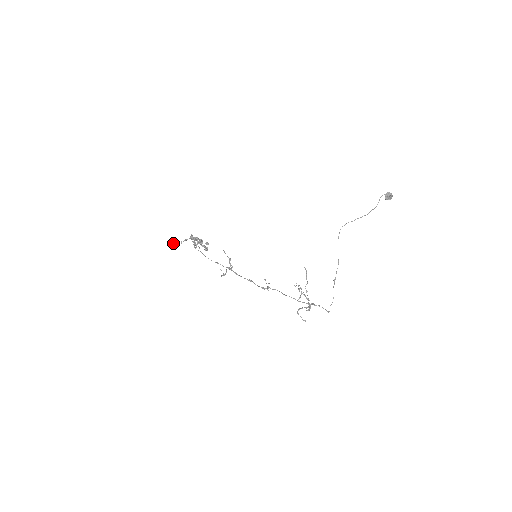
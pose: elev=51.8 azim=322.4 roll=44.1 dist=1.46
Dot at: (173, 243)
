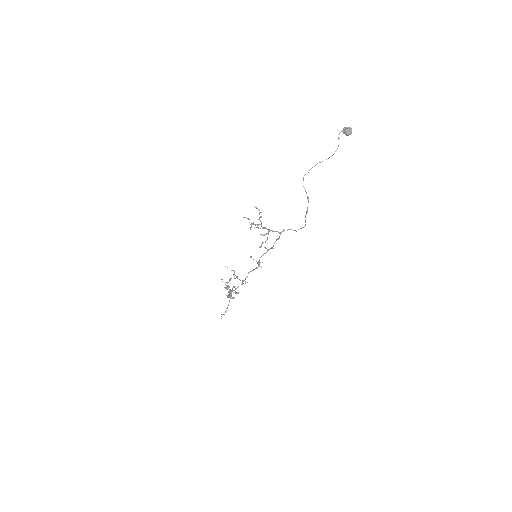
Dot at: (223, 314)
